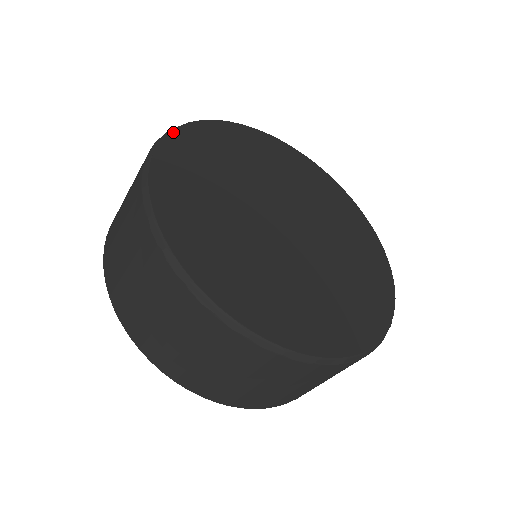
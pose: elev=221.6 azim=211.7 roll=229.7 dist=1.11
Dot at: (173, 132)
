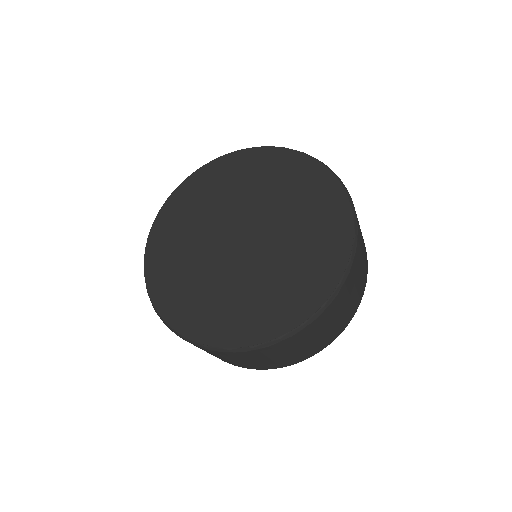
Dot at: (145, 272)
